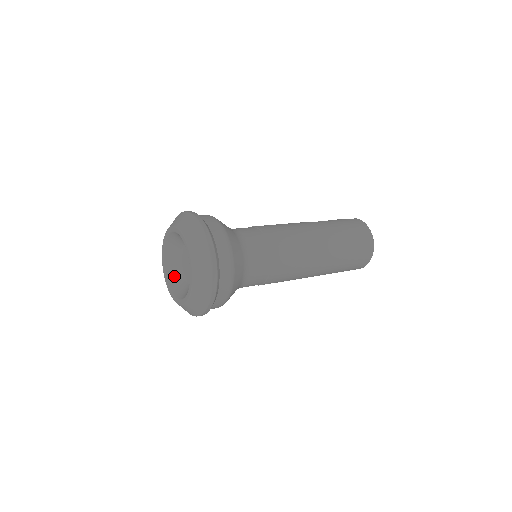
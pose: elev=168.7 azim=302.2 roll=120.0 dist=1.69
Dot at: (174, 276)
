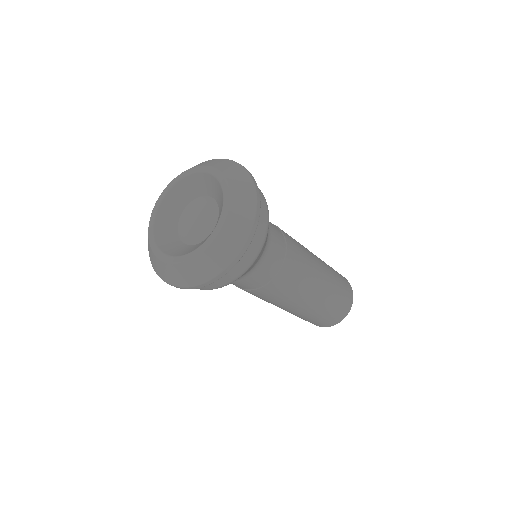
Dot at: (167, 219)
